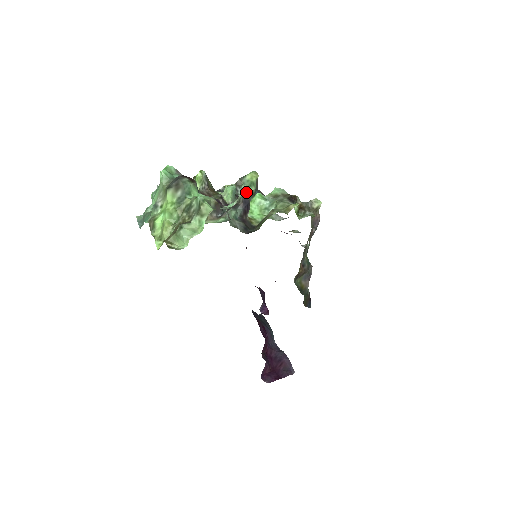
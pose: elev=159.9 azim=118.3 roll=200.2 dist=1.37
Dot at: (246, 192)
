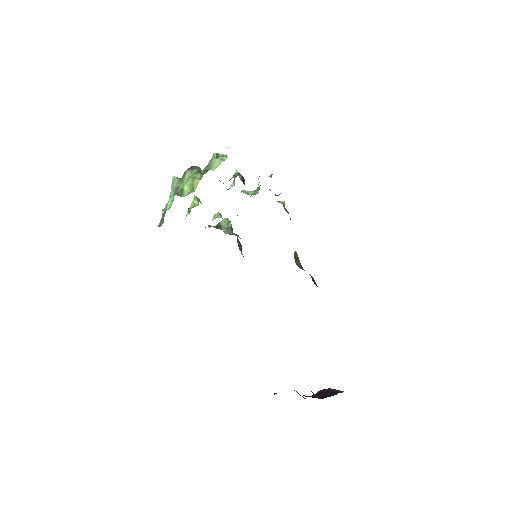
Dot at: occluded
